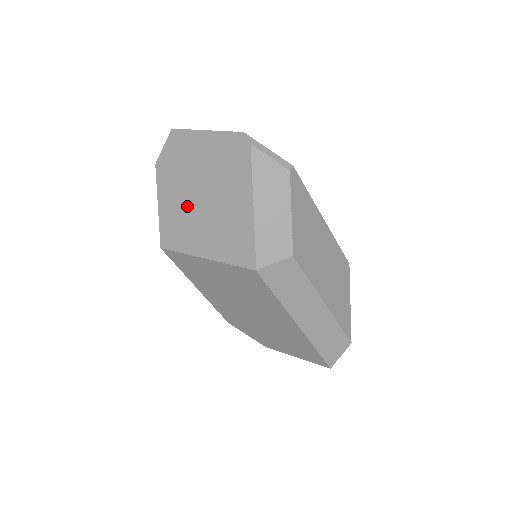
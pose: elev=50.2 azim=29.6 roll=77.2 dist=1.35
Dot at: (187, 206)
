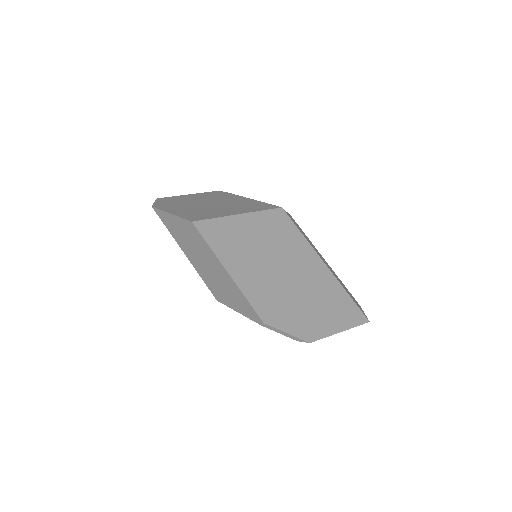
Dot at: (200, 208)
